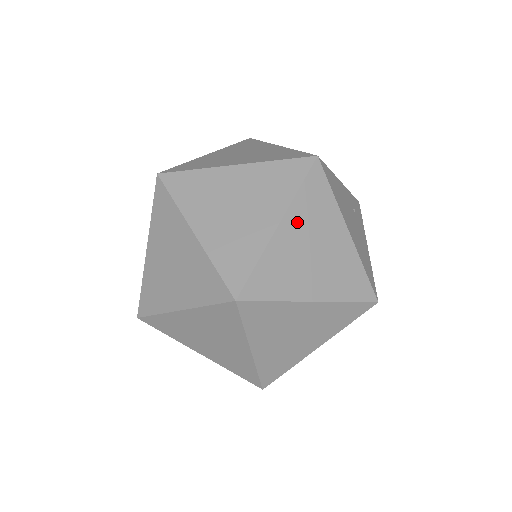
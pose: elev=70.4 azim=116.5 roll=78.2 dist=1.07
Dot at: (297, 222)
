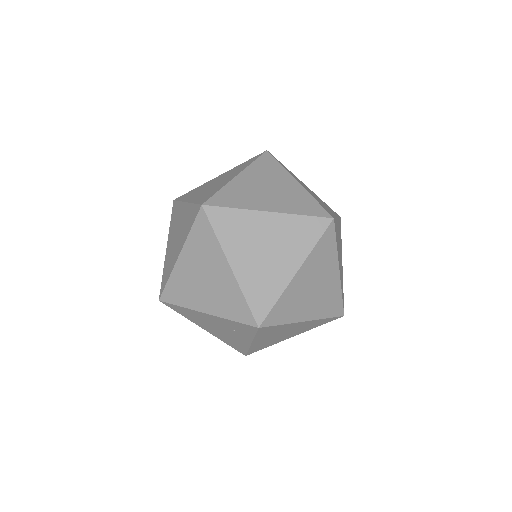
Dot at: (298, 181)
